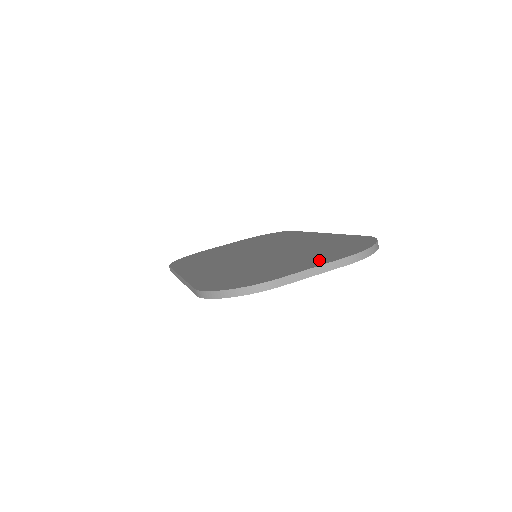
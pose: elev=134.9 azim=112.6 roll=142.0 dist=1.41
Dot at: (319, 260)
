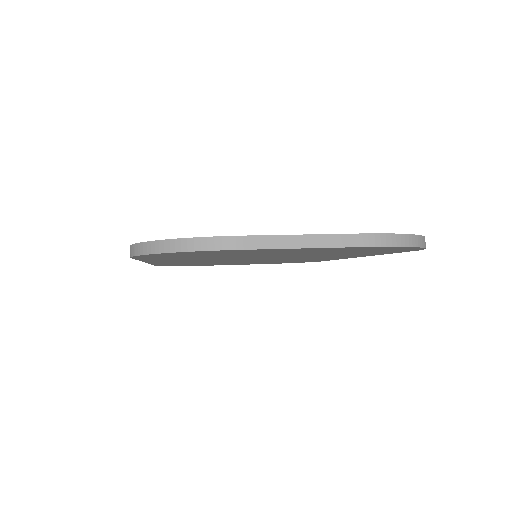
Dot at: occluded
